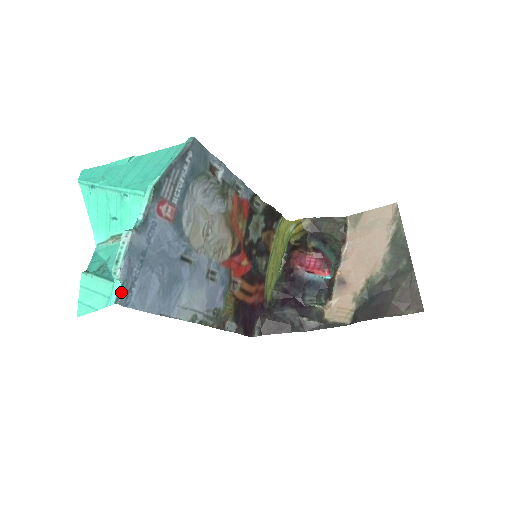
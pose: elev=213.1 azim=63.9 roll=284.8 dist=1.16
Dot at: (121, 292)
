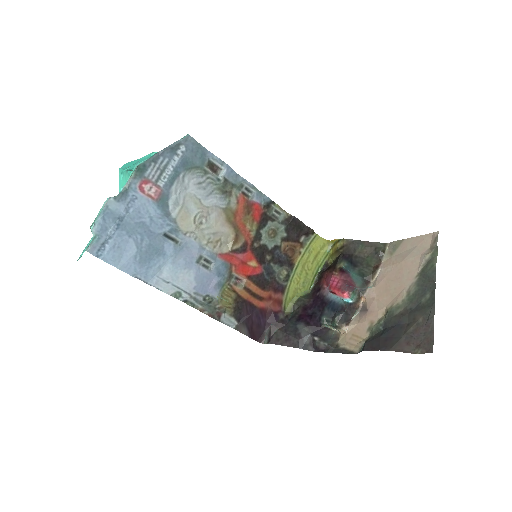
Dot at: (92, 243)
